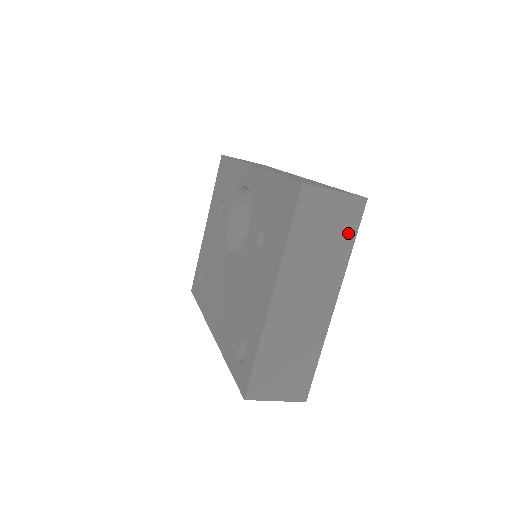
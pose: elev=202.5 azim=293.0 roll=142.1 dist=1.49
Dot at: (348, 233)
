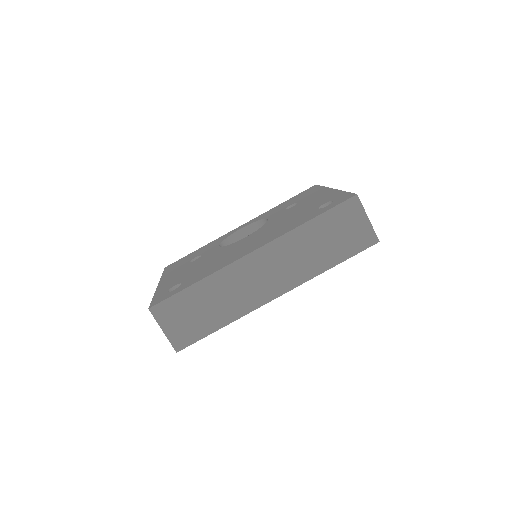
Dot at: occluded
